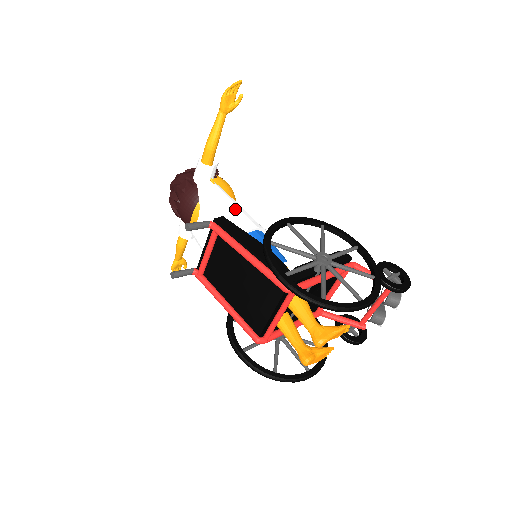
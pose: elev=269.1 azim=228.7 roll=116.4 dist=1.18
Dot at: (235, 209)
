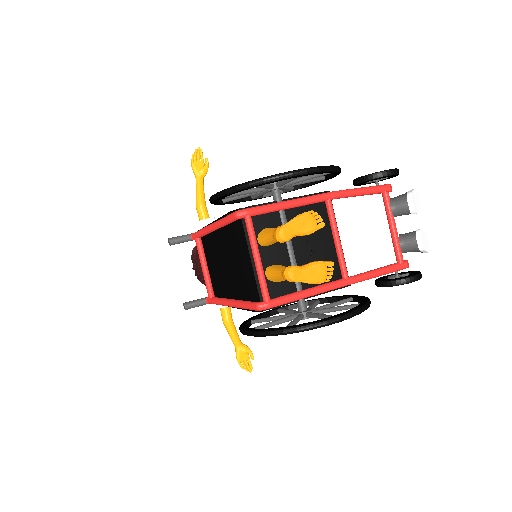
Dot at: occluded
